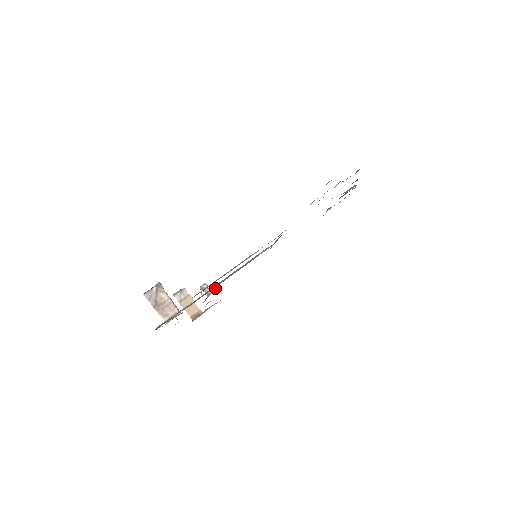
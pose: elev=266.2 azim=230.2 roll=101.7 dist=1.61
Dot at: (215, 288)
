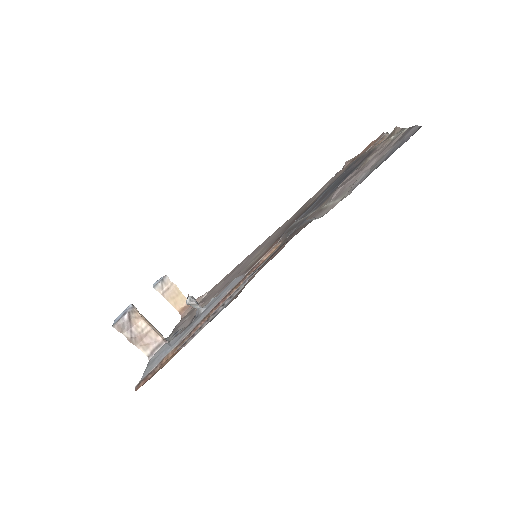
Dot at: occluded
